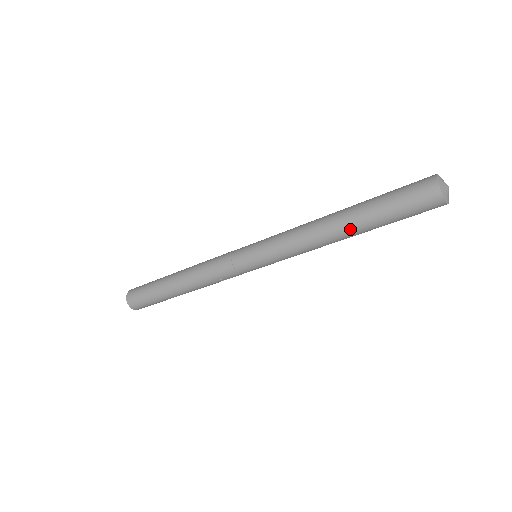
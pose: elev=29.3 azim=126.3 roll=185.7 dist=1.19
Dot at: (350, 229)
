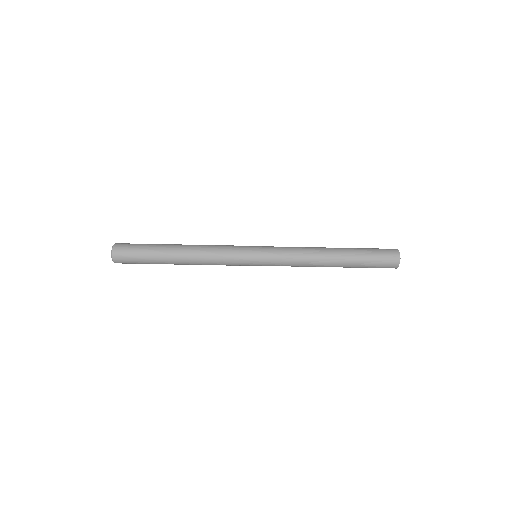
Dot at: (338, 257)
